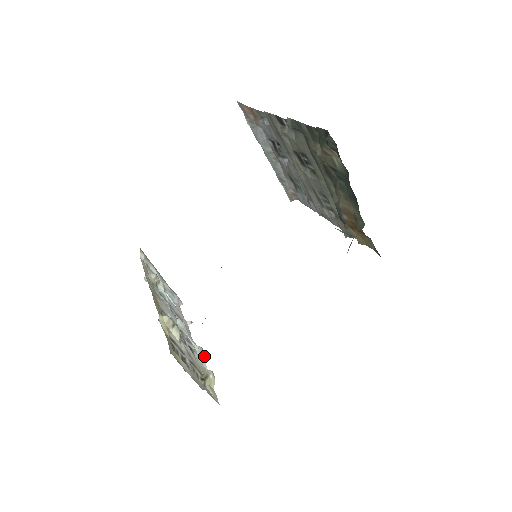
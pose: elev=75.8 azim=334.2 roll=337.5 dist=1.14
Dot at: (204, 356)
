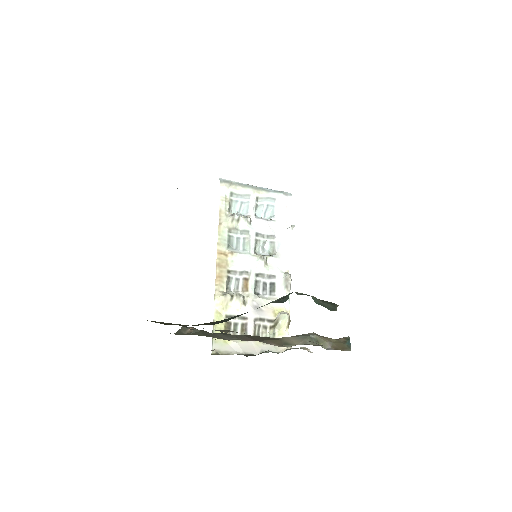
Dot at: (287, 286)
